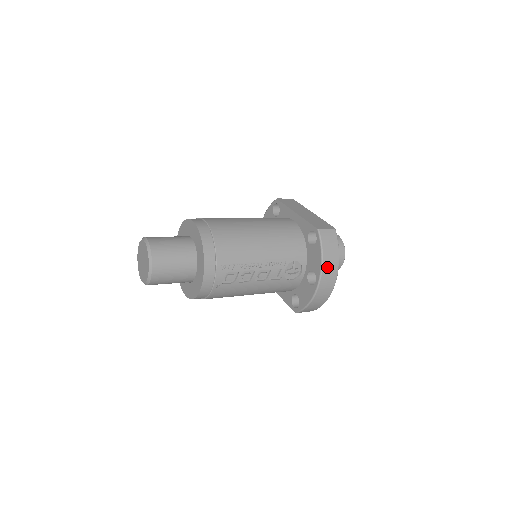
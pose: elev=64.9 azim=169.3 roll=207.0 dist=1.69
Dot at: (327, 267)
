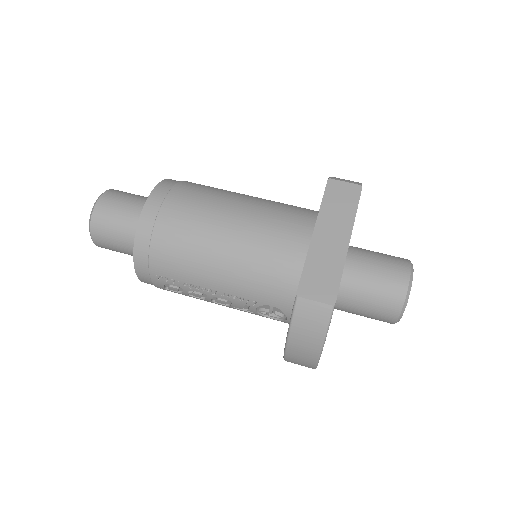
Dot at: (296, 349)
